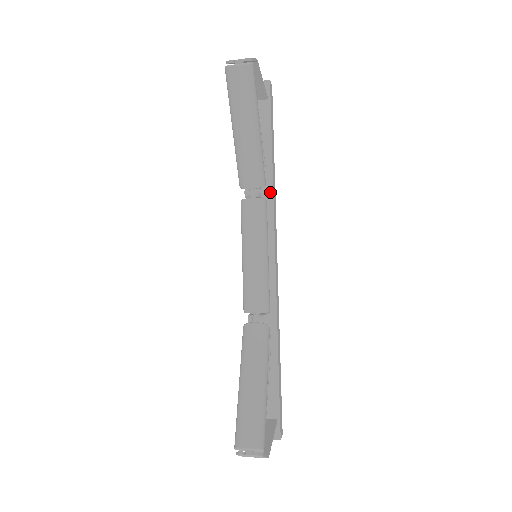
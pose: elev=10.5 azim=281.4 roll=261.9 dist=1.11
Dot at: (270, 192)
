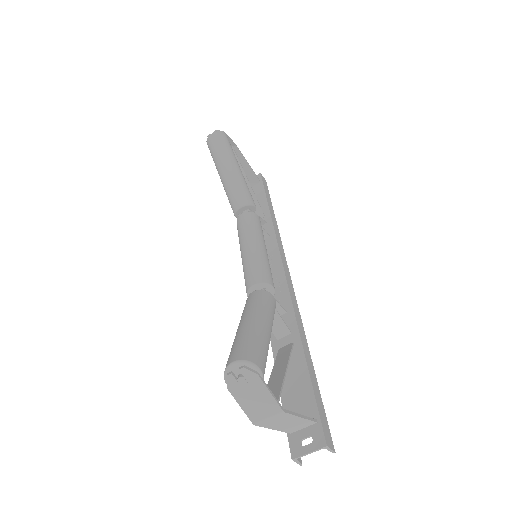
Dot at: (271, 228)
